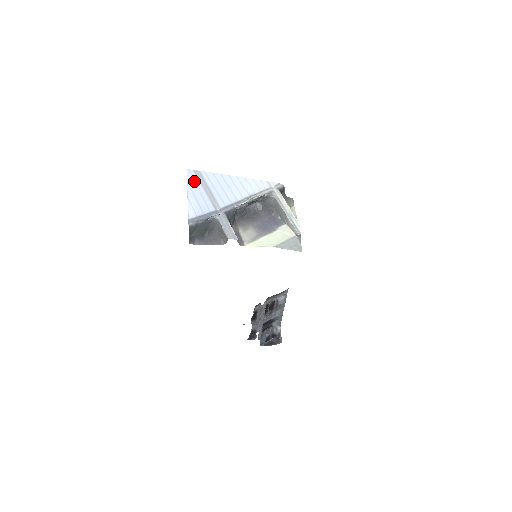
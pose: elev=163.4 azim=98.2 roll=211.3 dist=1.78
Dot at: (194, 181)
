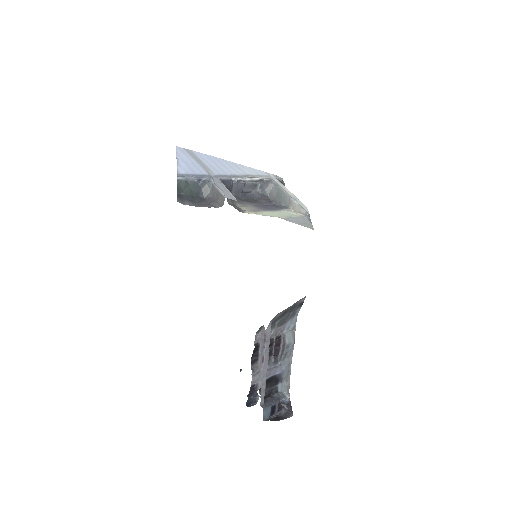
Dot at: (184, 154)
